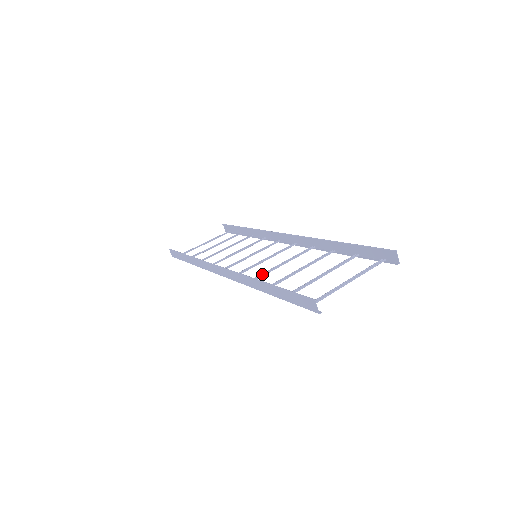
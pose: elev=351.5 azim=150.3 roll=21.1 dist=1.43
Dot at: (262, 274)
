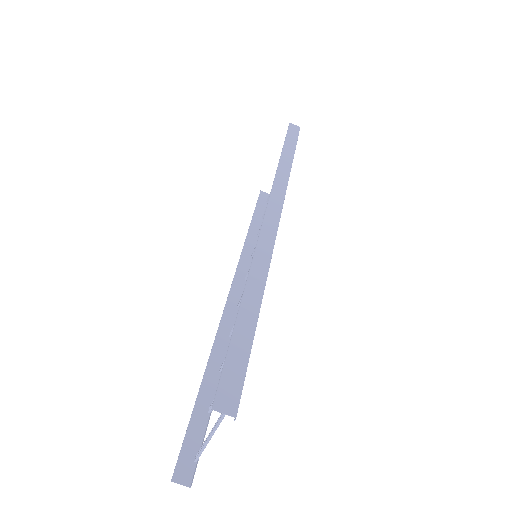
Dot at: occluded
